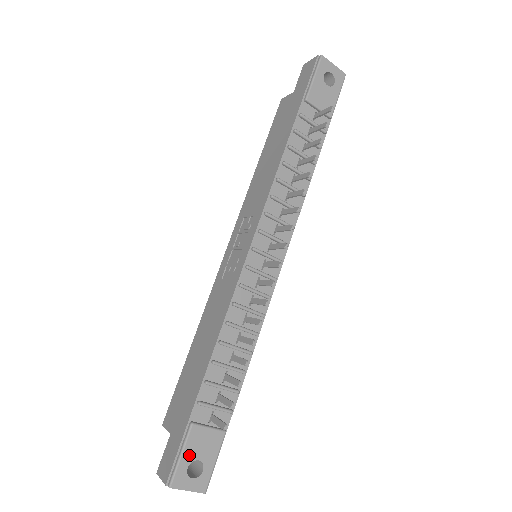
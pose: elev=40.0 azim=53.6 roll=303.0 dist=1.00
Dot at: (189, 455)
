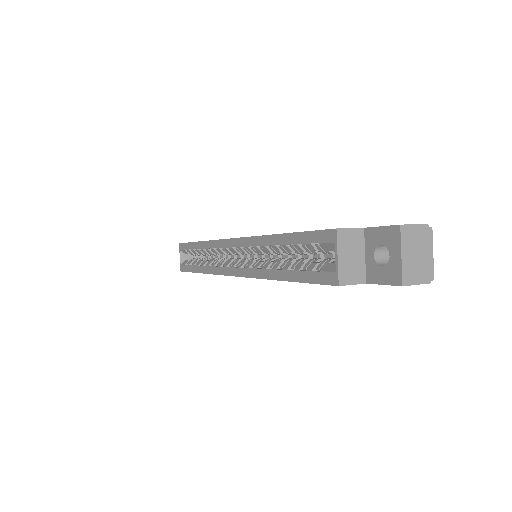
Dot at: occluded
